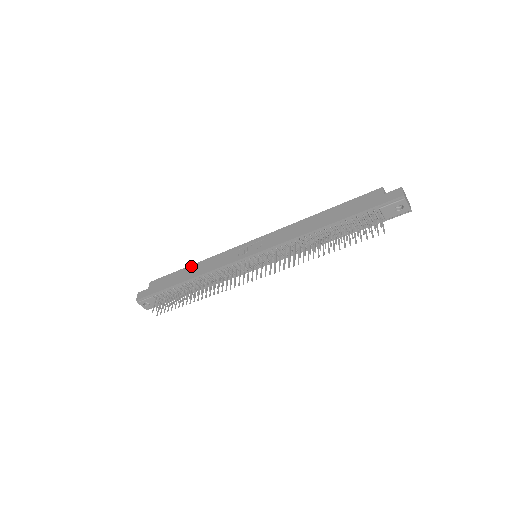
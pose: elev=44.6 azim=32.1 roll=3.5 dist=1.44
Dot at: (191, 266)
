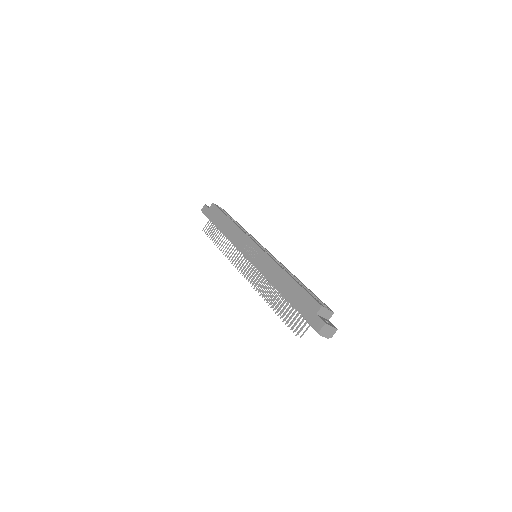
Dot at: (229, 220)
